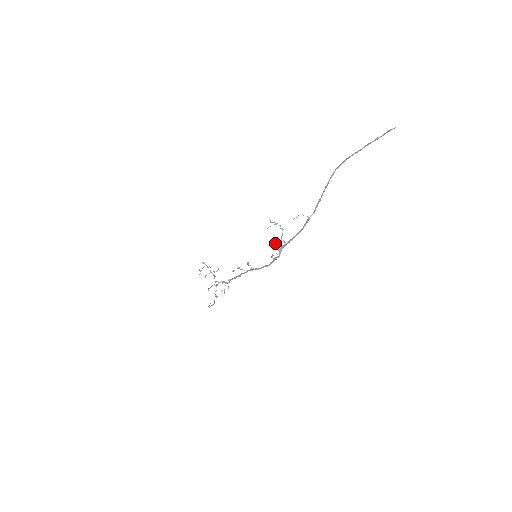
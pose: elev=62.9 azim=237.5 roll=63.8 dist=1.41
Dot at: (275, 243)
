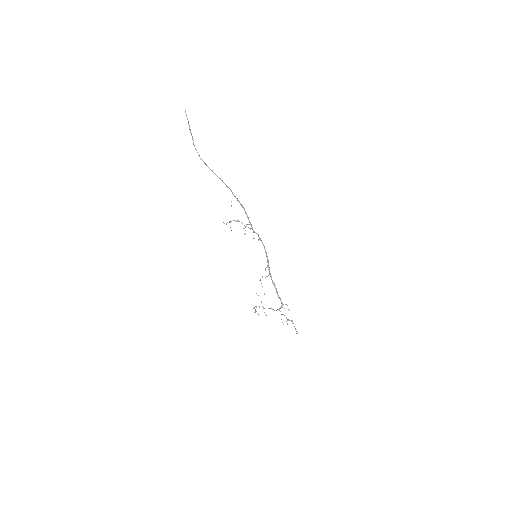
Dot at: occluded
